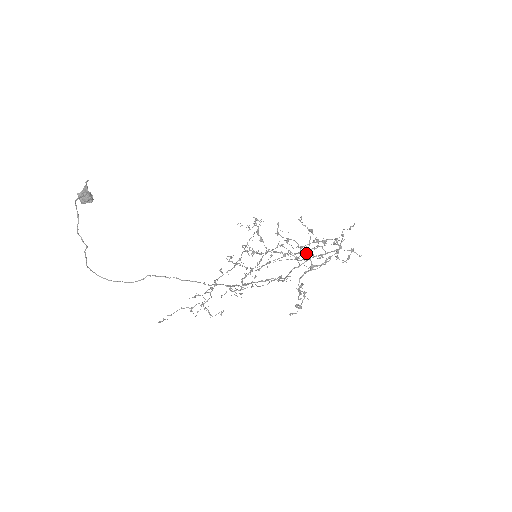
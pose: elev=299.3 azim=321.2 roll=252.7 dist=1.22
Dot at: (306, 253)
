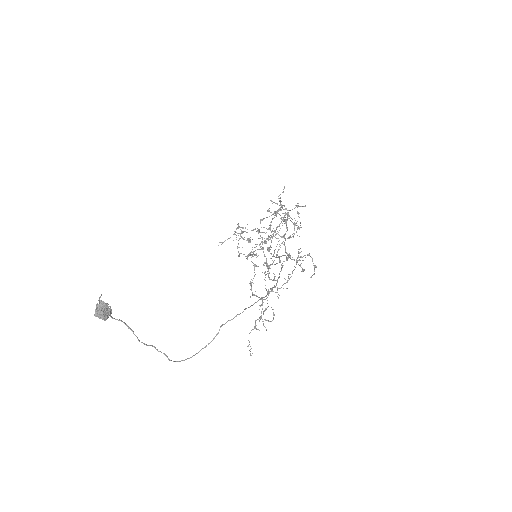
Dot at: (272, 231)
